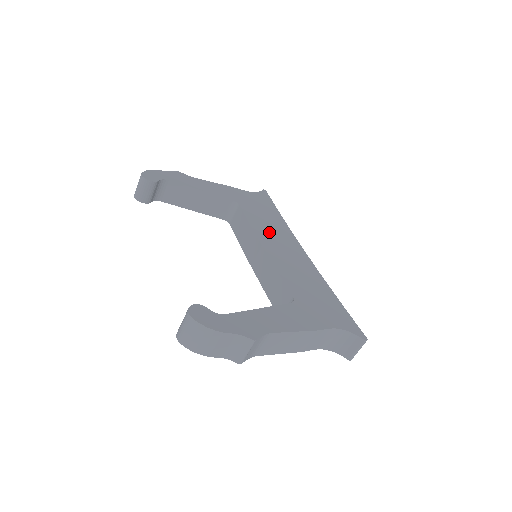
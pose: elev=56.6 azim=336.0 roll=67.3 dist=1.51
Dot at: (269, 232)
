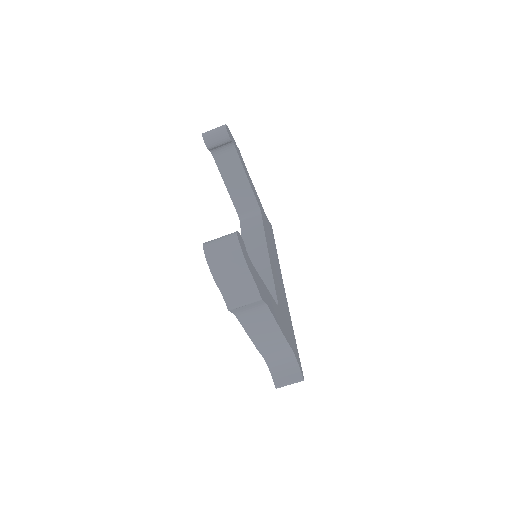
Dot at: occluded
